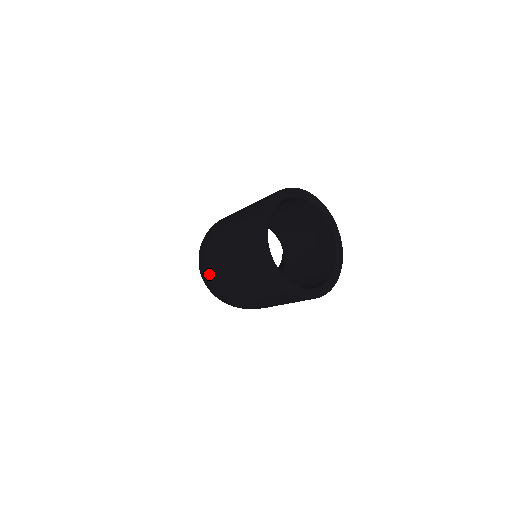
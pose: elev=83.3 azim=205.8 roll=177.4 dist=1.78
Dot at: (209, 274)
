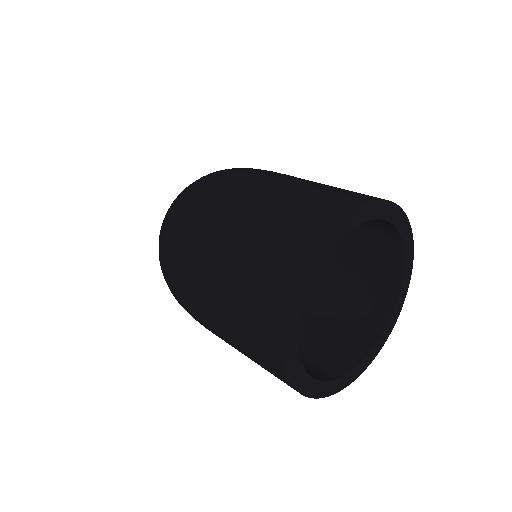
Dot at: (188, 213)
